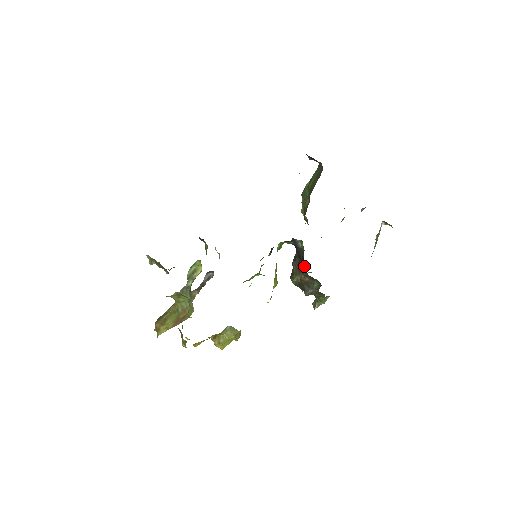
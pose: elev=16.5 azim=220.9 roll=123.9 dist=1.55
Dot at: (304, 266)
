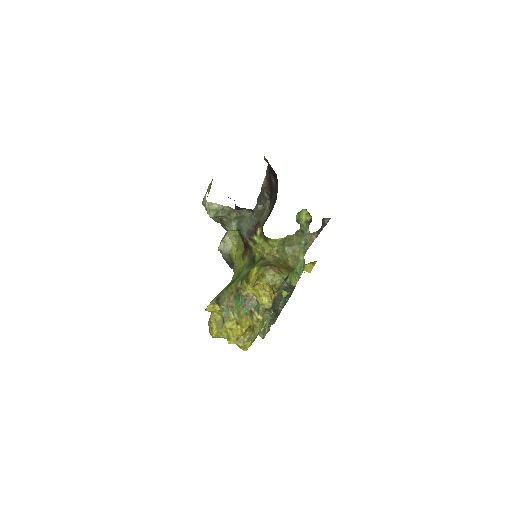
Dot at: occluded
